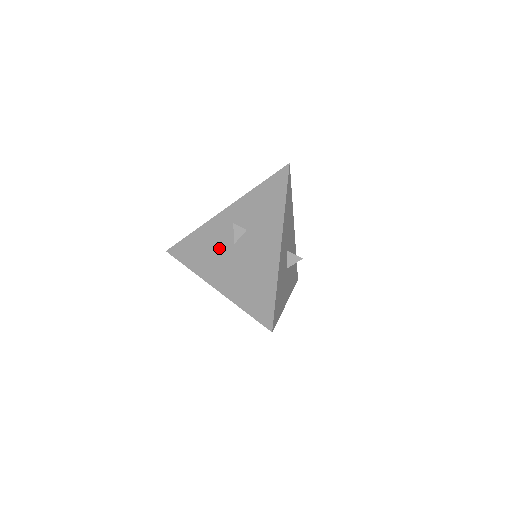
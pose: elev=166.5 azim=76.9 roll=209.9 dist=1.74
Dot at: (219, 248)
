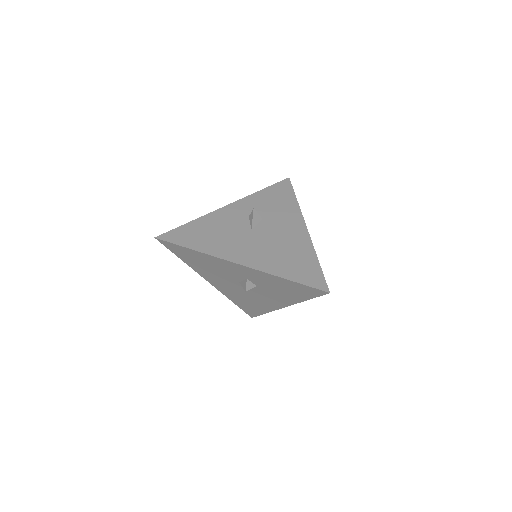
Dot at: (233, 233)
